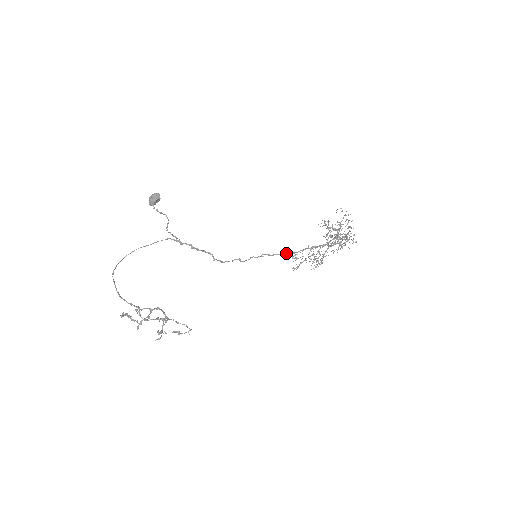
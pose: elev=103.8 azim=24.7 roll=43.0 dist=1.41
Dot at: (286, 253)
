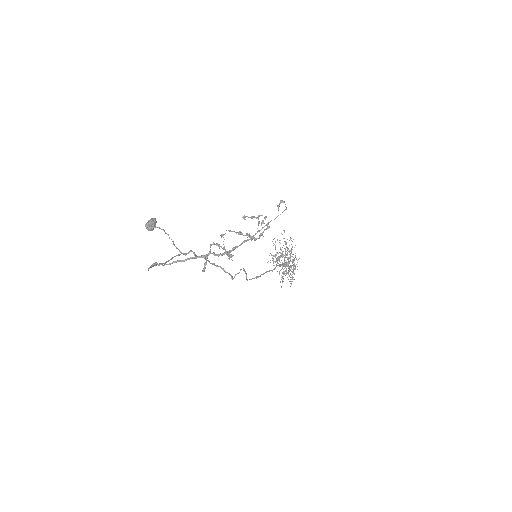
Dot at: (268, 271)
